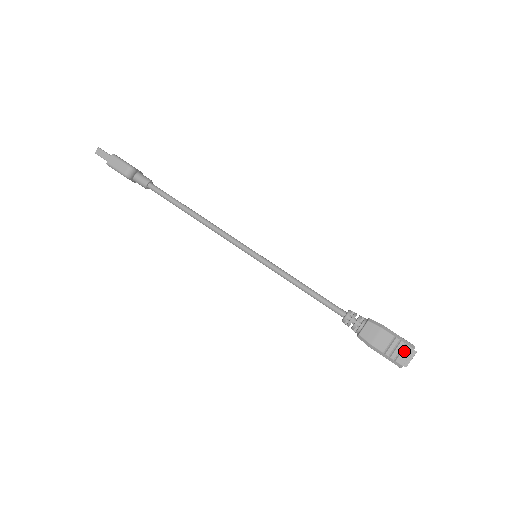
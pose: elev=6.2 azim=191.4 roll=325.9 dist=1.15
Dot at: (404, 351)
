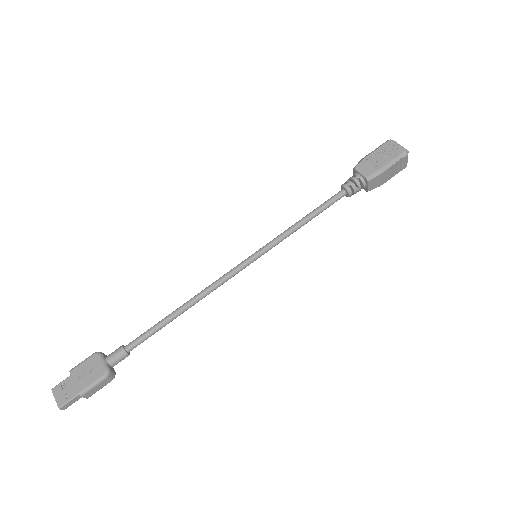
Dot at: (403, 162)
